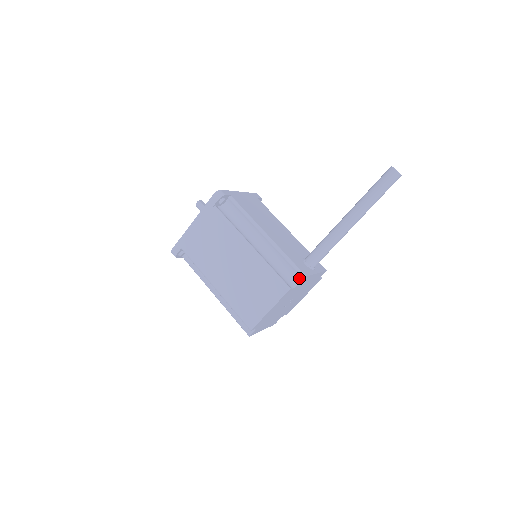
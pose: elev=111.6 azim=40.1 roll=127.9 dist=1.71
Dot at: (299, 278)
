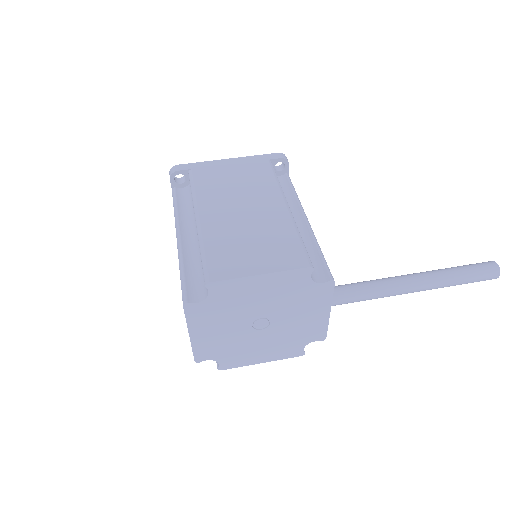
Dot at: (324, 277)
